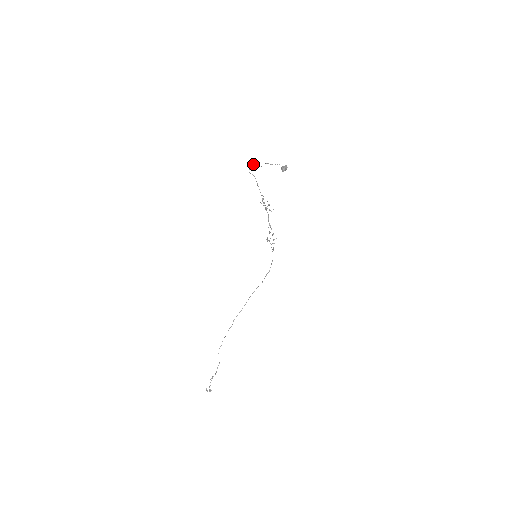
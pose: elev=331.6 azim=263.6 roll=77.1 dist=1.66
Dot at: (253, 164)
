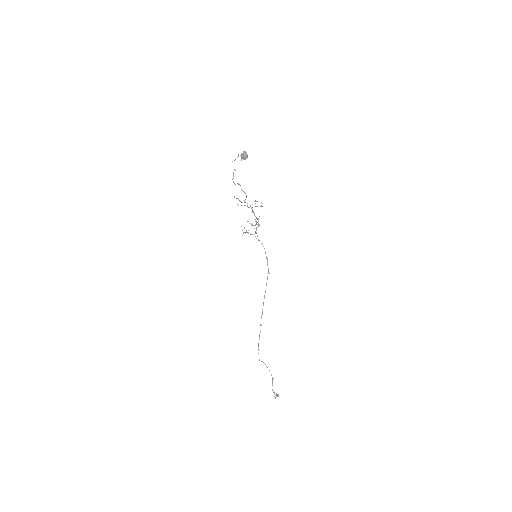
Dot at: (233, 173)
